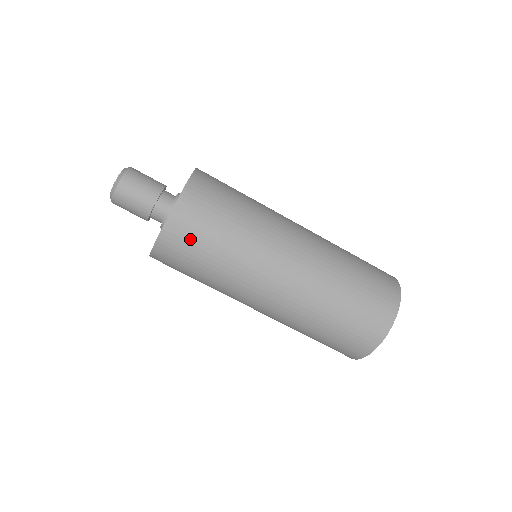
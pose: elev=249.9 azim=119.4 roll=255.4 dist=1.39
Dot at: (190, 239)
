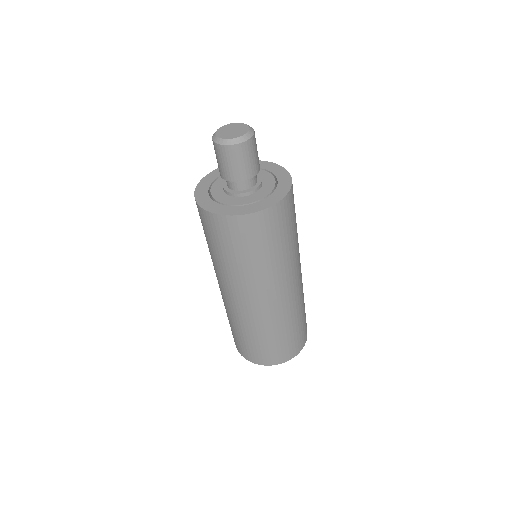
Dot at: (207, 228)
